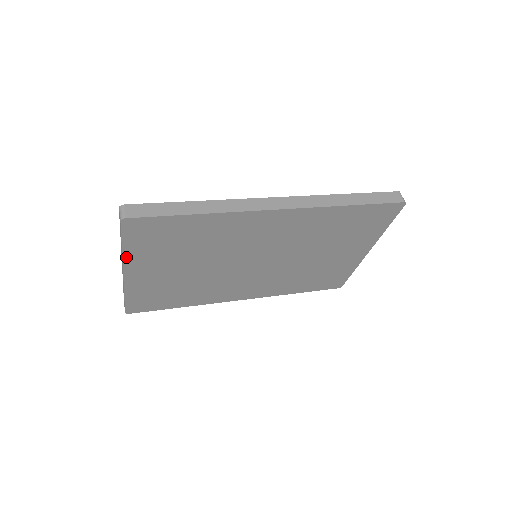
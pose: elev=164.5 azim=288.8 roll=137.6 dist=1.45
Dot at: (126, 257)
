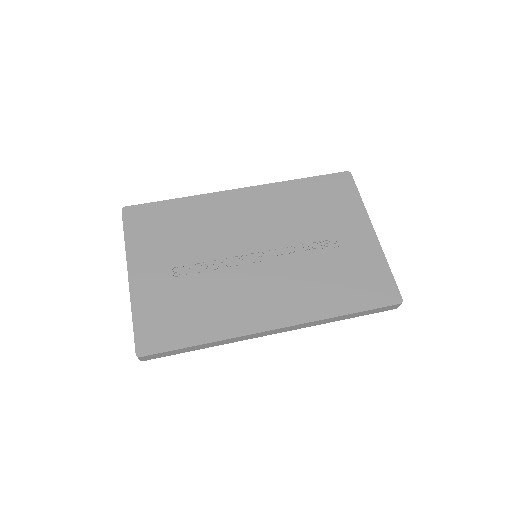
Dot at: occluded
